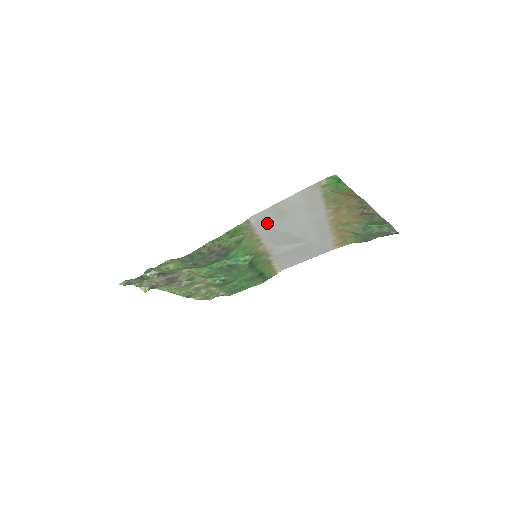
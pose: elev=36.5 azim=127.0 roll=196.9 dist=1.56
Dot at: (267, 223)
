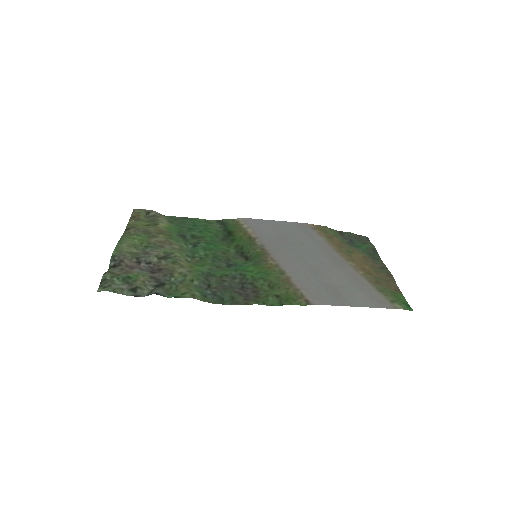
Dot at: (314, 288)
